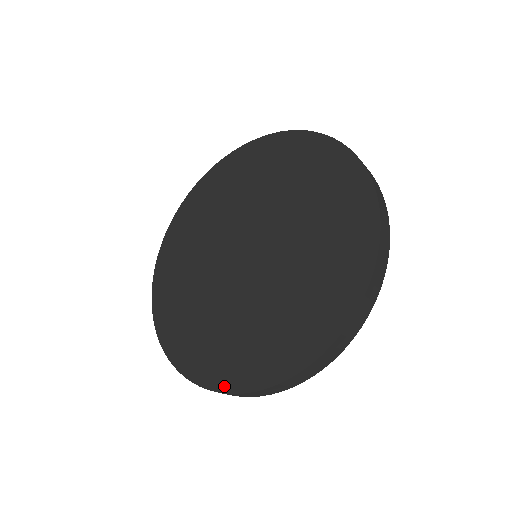
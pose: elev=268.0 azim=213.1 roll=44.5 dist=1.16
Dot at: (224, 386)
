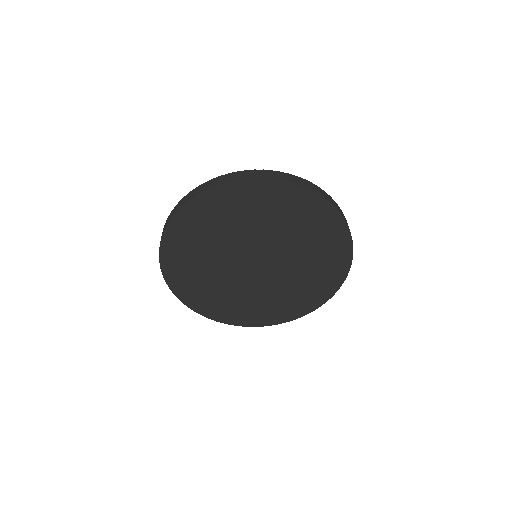
Dot at: (283, 321)
